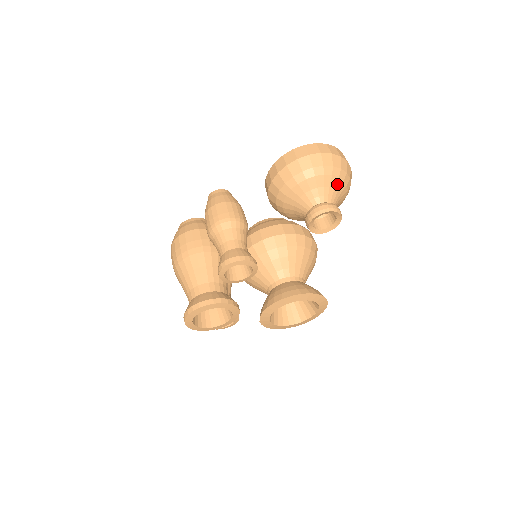
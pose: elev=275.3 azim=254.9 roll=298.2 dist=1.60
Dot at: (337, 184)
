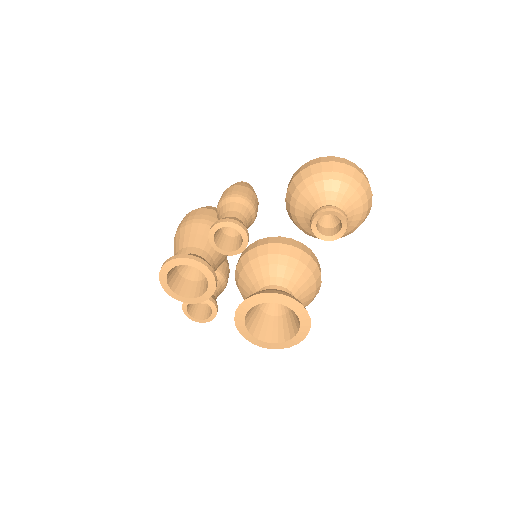
Dot at: (352, 197)
